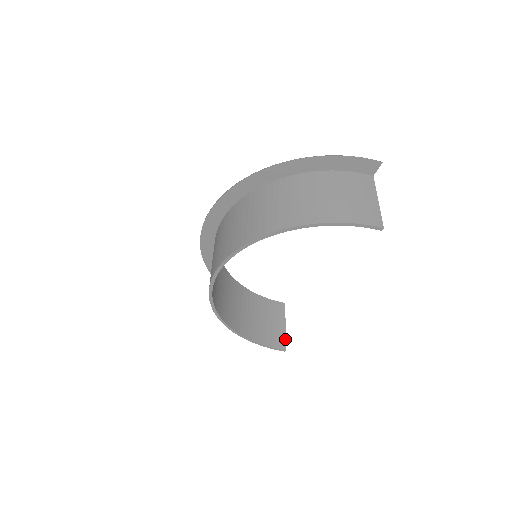
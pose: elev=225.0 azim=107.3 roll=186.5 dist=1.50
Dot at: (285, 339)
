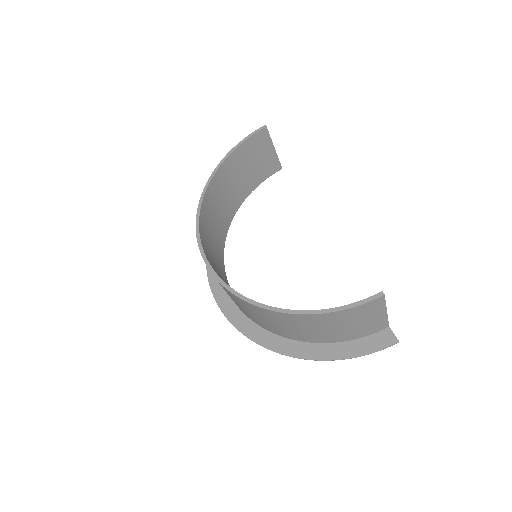
Dot at: occluded
